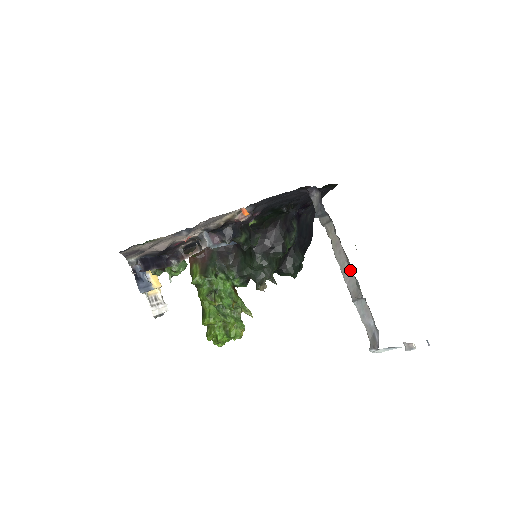
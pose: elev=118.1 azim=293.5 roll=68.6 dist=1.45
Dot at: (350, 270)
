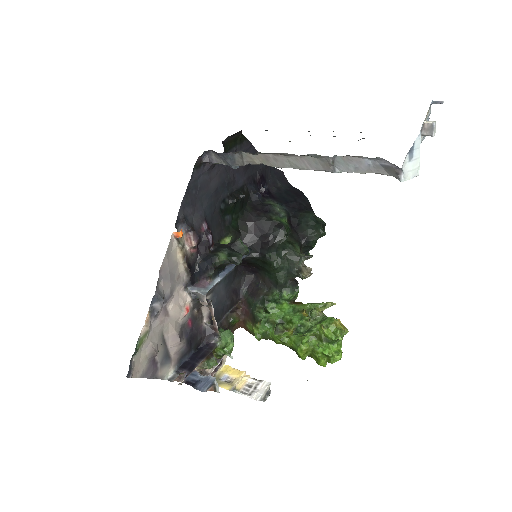
Dot at: (298, 158)
